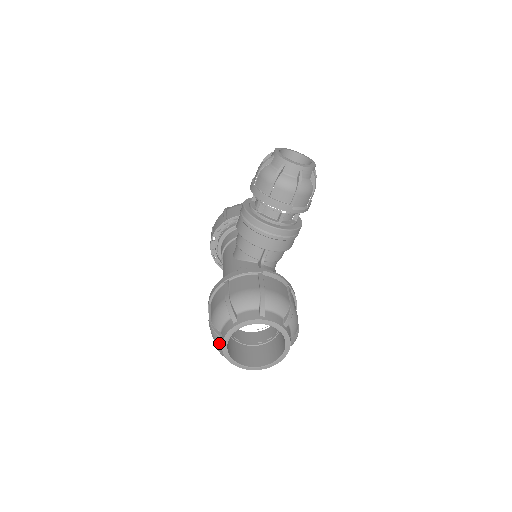
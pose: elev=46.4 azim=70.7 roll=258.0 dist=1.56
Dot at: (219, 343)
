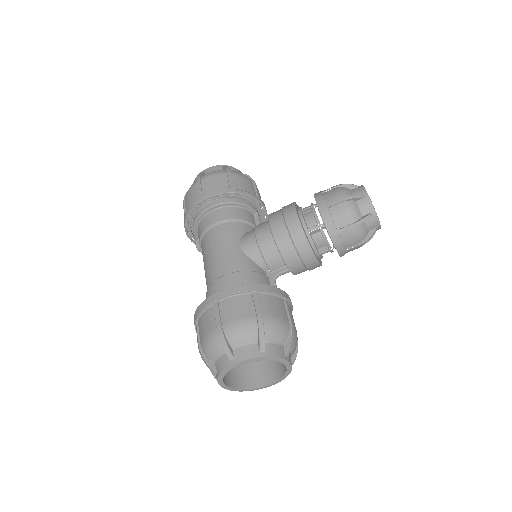
Dot at: (217, 354)
